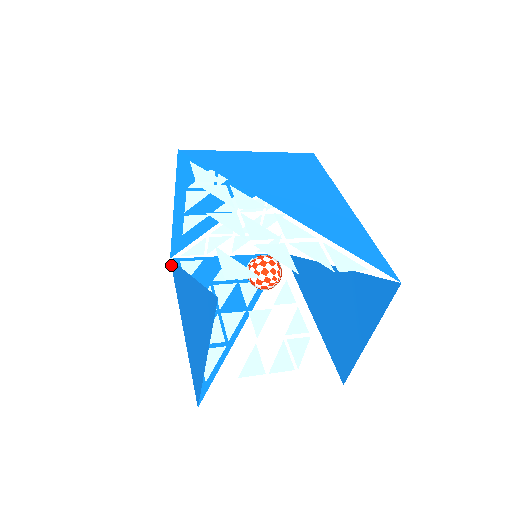
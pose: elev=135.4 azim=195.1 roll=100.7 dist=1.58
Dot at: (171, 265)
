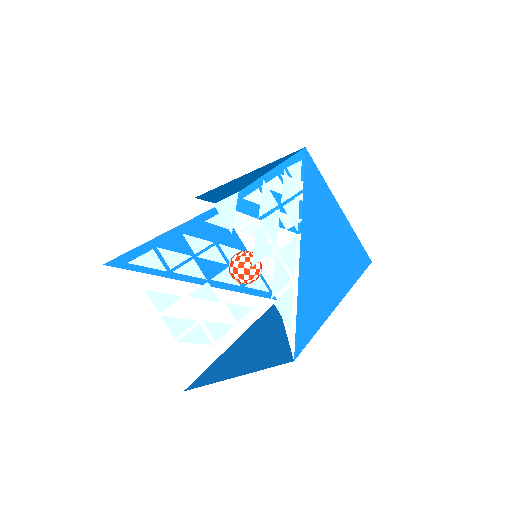
Dot at: occluded
